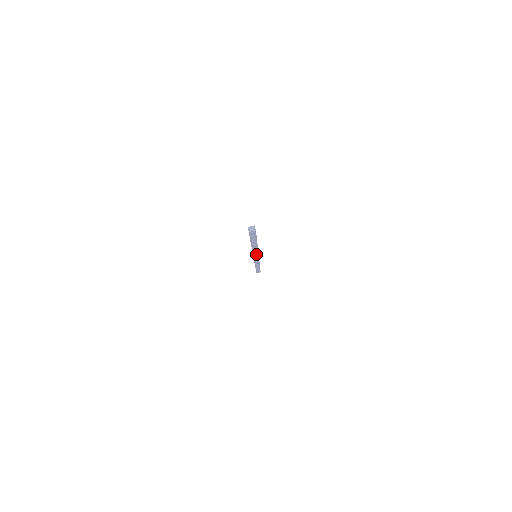
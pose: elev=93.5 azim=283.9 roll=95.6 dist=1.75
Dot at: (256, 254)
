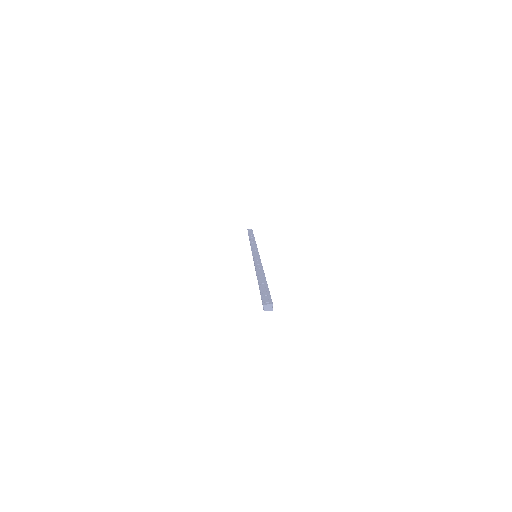
Dot at: occluded
